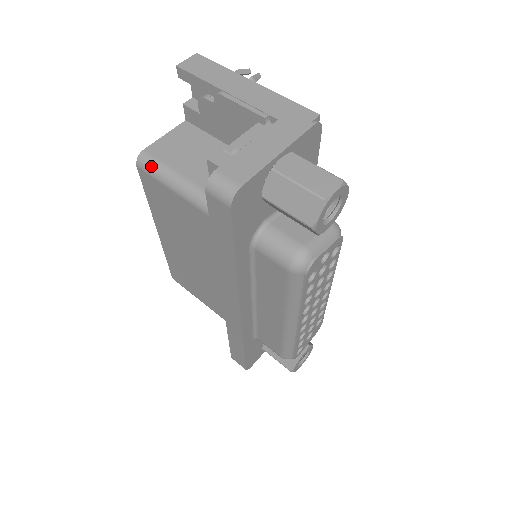
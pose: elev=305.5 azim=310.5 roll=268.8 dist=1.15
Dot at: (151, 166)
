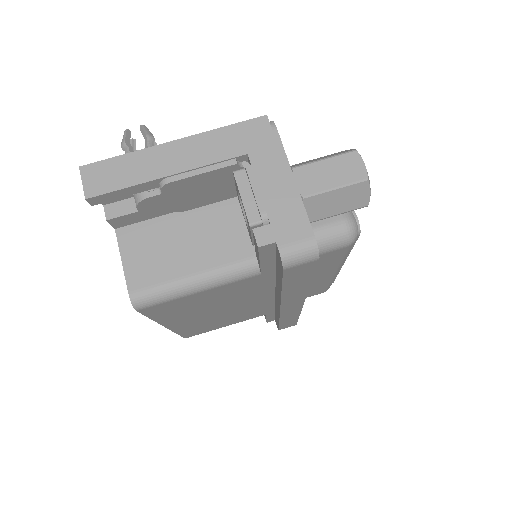
Dot at: (155, 297)
